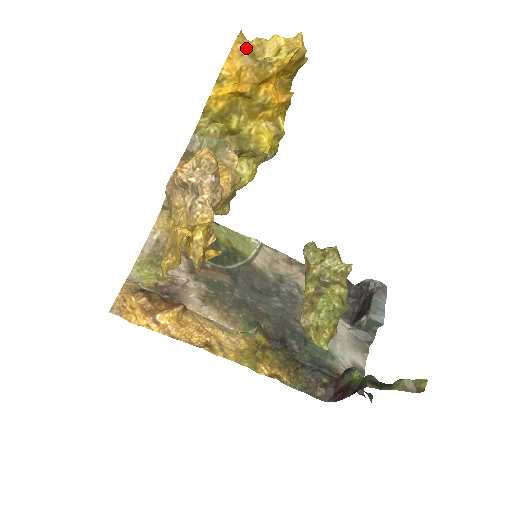
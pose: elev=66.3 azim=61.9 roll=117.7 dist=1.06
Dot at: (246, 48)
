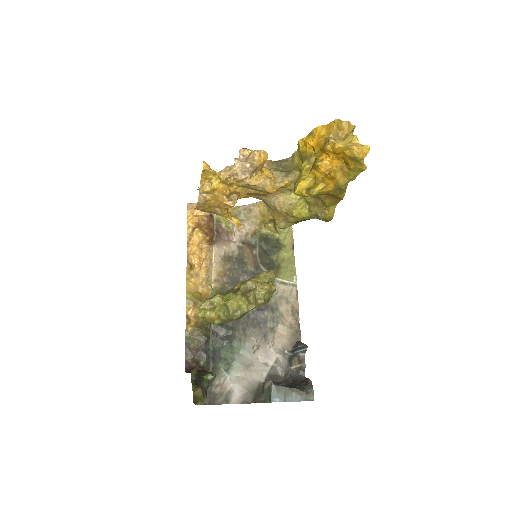
Dot at: (336, 128)
